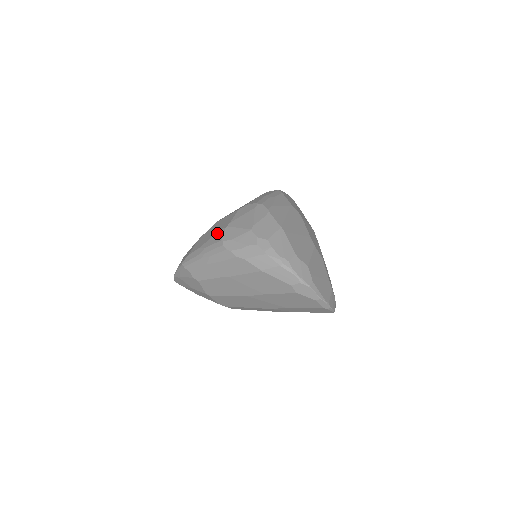
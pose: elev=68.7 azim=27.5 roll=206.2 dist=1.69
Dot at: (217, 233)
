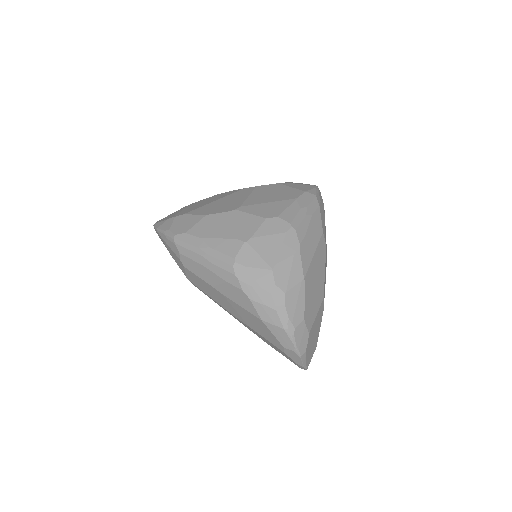
Dot at: (231, 240)
